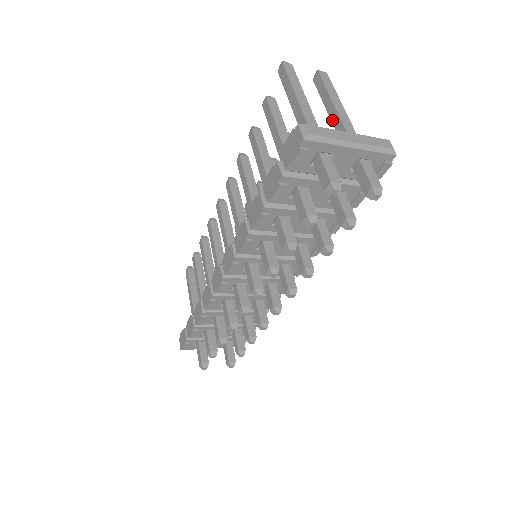
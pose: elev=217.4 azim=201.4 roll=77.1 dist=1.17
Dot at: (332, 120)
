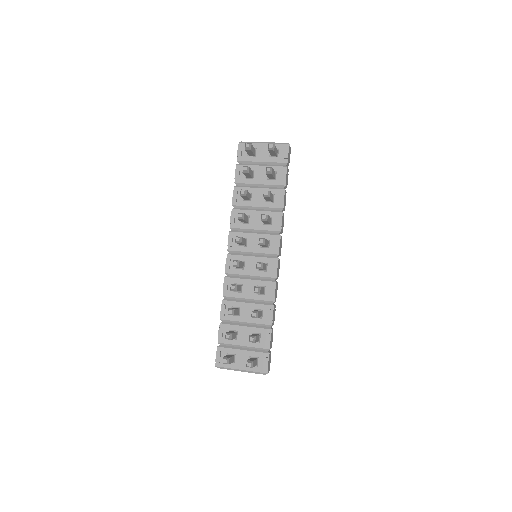
Dot at: occluded
